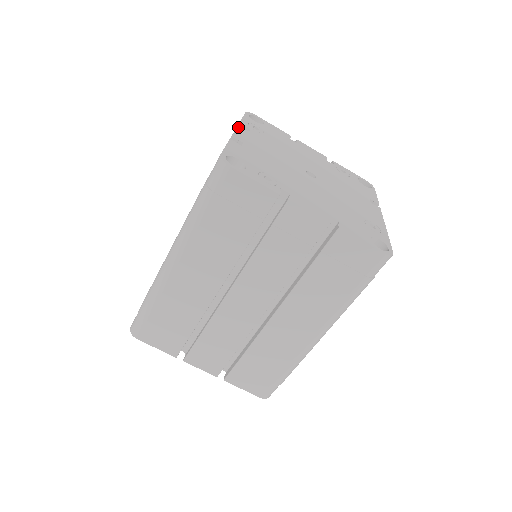
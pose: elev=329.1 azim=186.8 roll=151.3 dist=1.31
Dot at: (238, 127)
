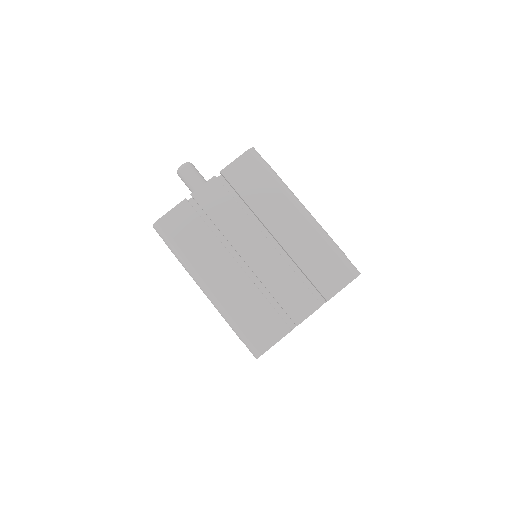
Dot at: occluded
